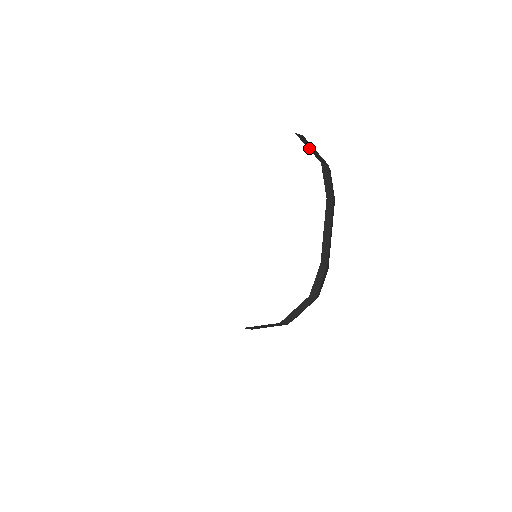
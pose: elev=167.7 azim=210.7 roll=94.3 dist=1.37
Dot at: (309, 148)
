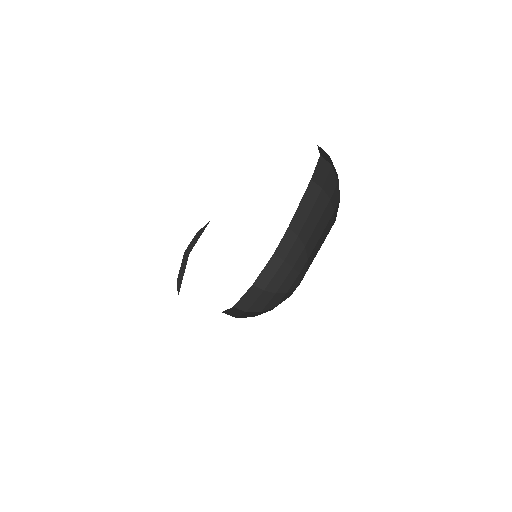
Dot at: (321, 151)
